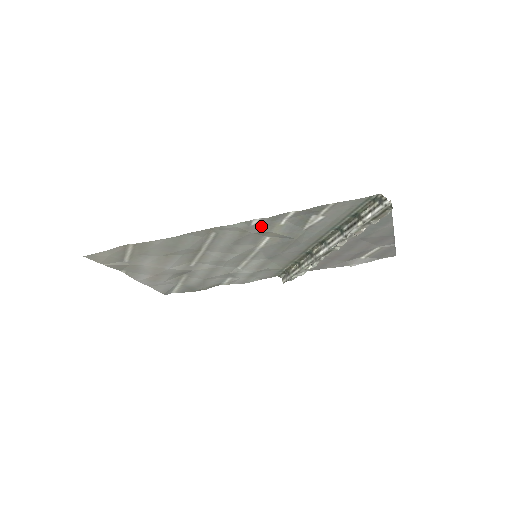
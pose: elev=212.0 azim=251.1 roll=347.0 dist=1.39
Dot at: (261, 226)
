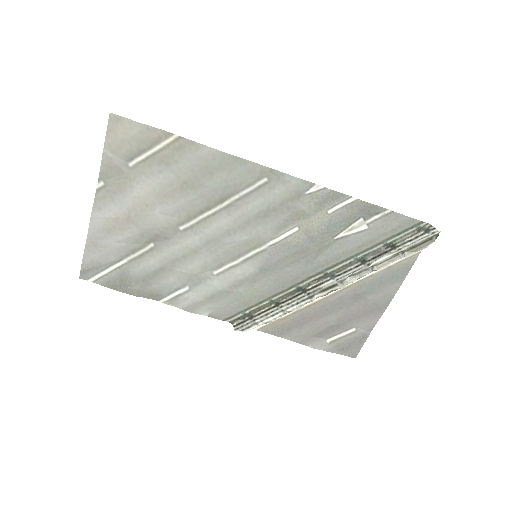
Dot at: (313, 200)
